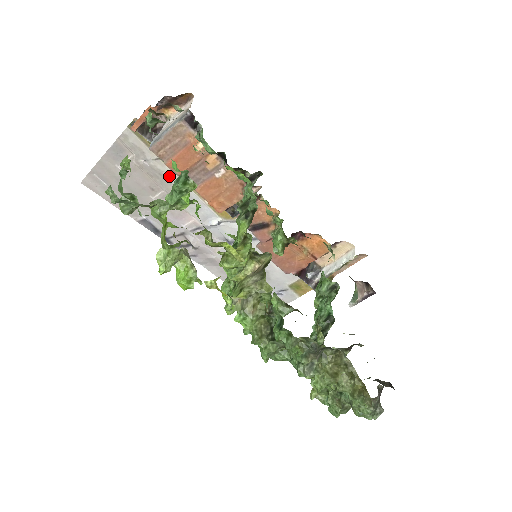
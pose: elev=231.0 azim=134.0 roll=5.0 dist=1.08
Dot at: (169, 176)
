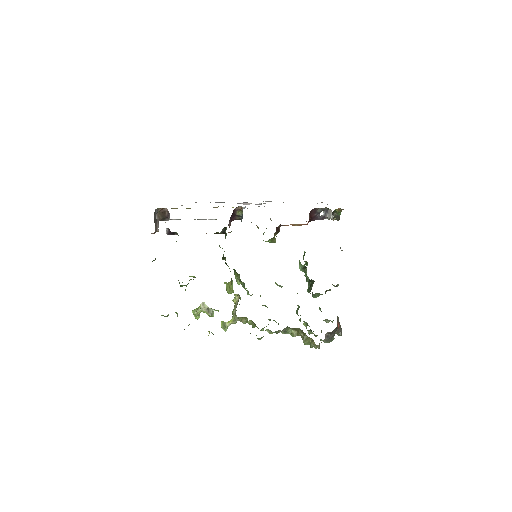
Dot at: occluded
